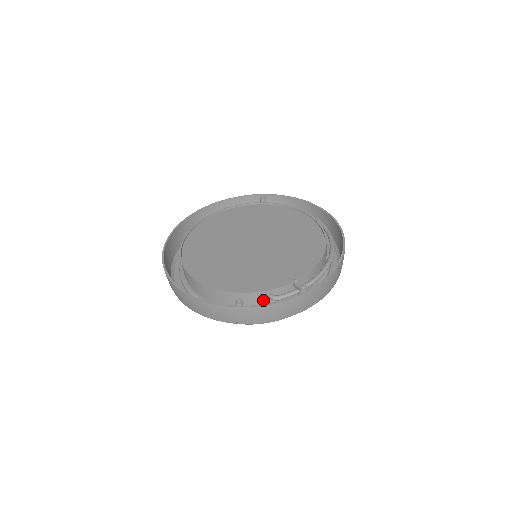
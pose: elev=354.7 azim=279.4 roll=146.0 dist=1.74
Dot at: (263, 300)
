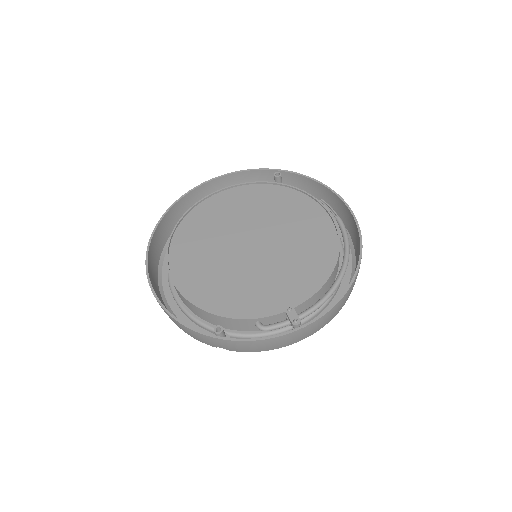
Dot at: (249, 326)
